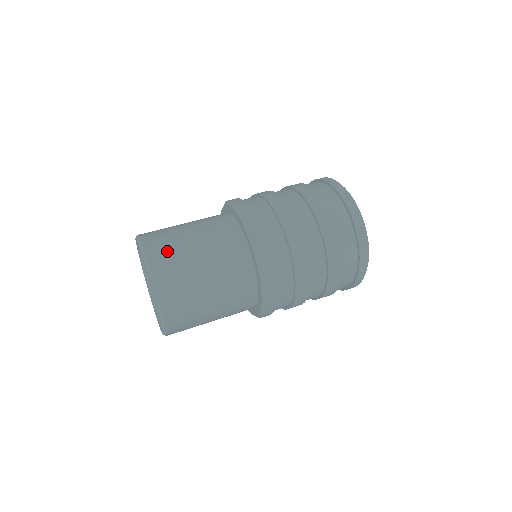
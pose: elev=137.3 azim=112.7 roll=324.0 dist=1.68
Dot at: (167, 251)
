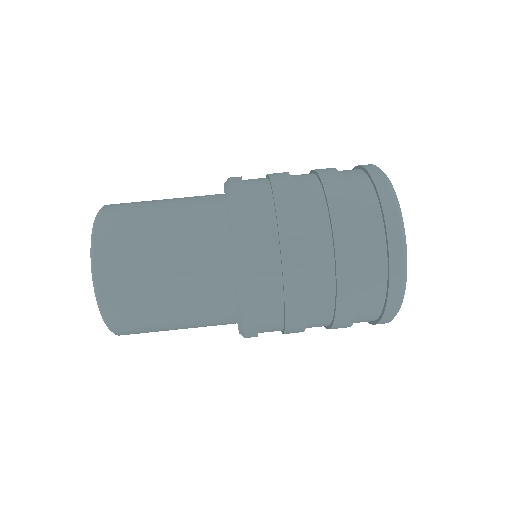
Dot at: (126, 292)
